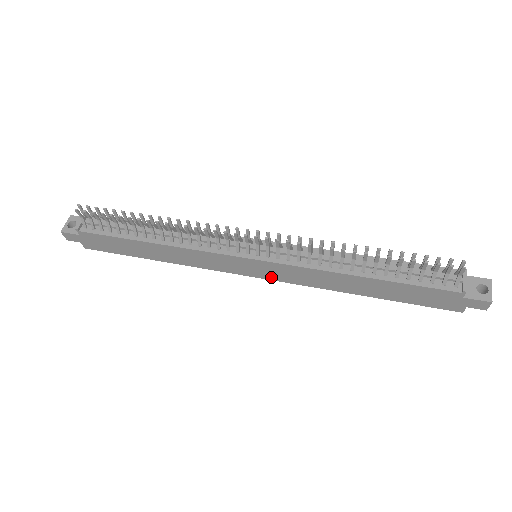
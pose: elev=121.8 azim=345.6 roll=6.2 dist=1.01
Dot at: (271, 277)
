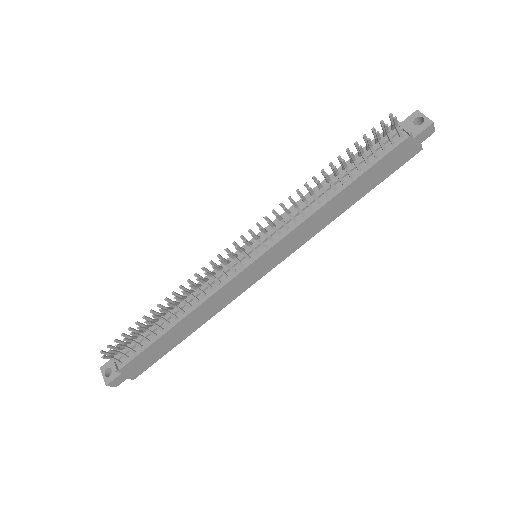
Dot at: (280, 259)
